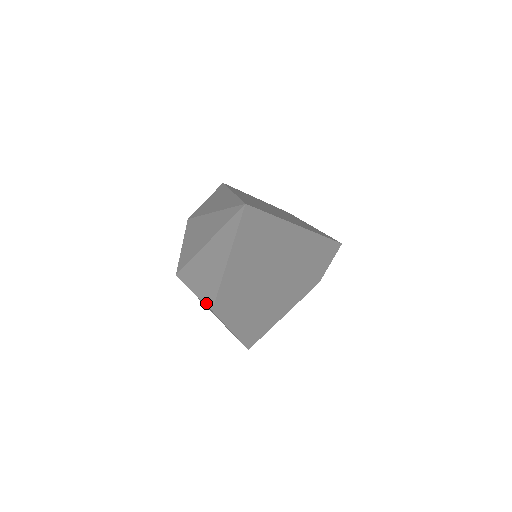
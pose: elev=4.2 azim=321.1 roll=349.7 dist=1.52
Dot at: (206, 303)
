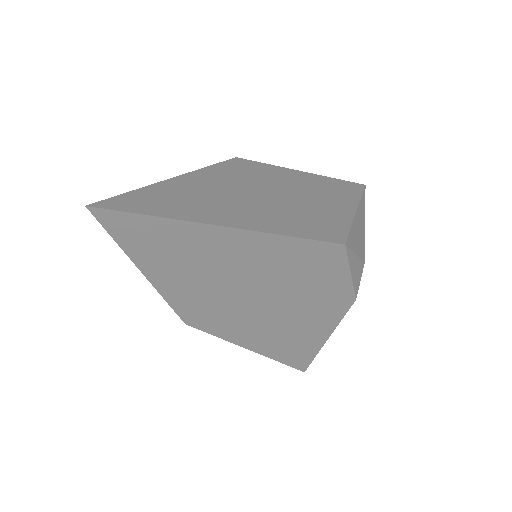
Dot at: occluded
